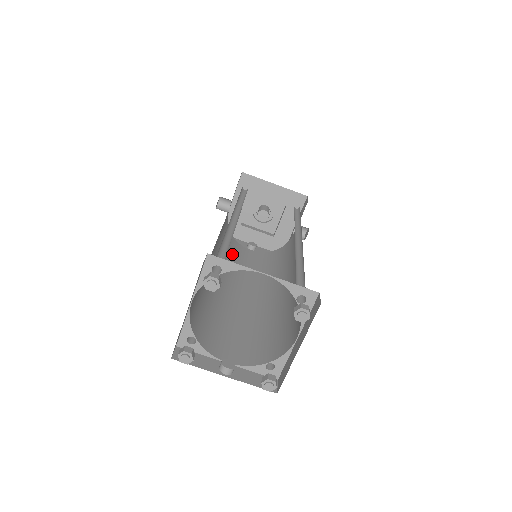
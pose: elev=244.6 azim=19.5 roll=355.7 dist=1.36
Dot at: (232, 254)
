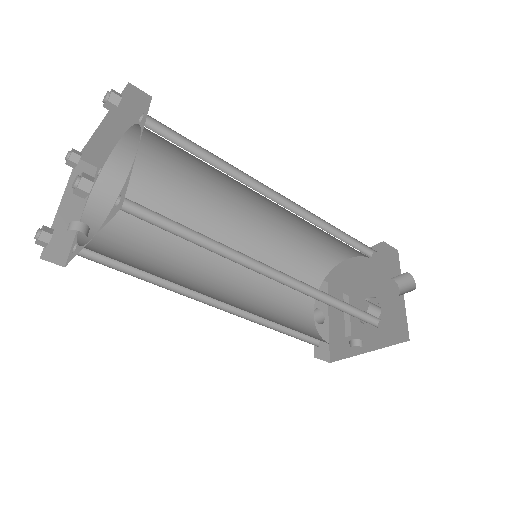
Dot at: occluded
